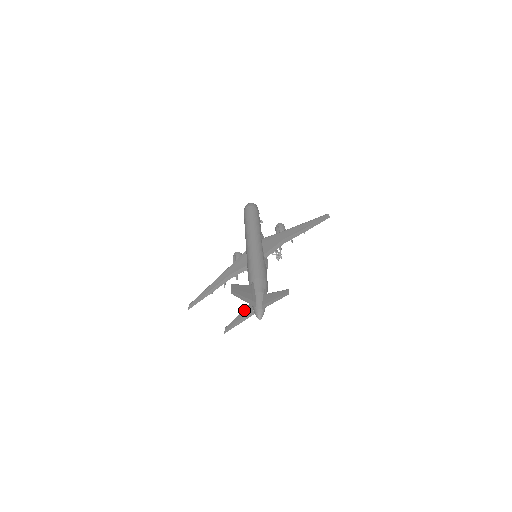
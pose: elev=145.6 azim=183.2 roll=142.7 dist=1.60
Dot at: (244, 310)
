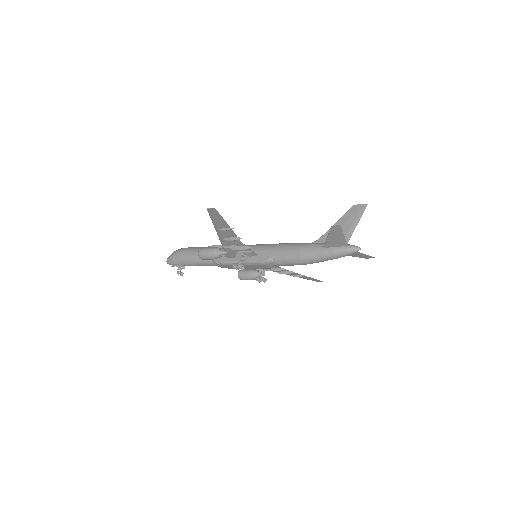
Dot at: (329, 240)
